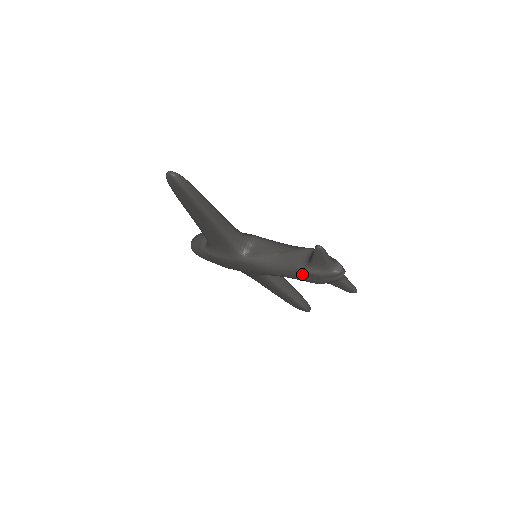
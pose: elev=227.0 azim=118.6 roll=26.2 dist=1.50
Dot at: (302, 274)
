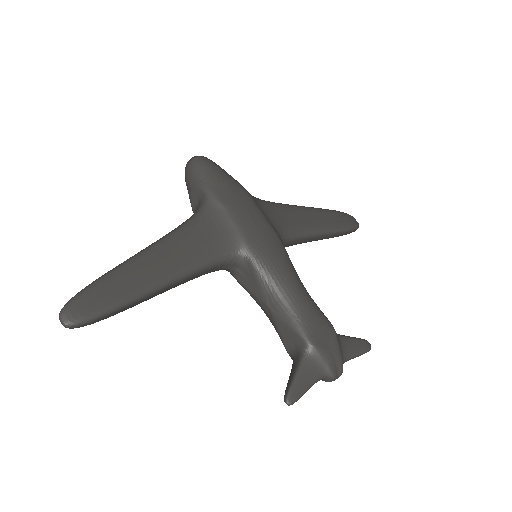
Dot at: occluded
